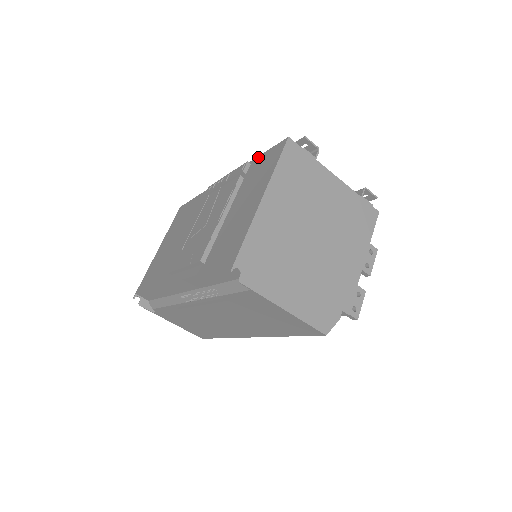
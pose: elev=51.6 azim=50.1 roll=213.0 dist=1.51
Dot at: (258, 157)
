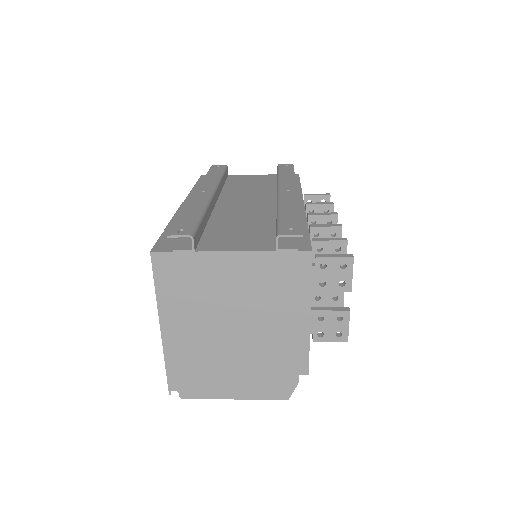
Dot at: occluded
